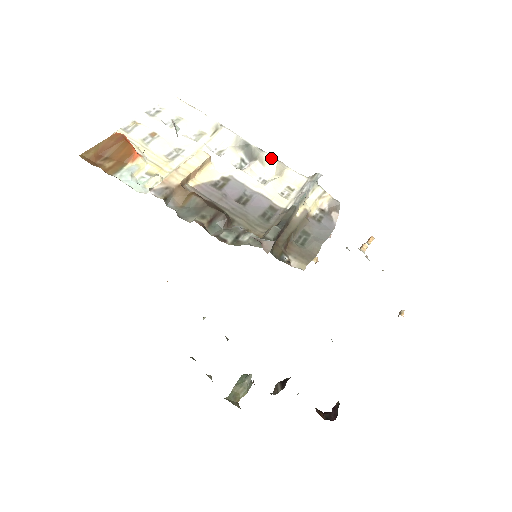
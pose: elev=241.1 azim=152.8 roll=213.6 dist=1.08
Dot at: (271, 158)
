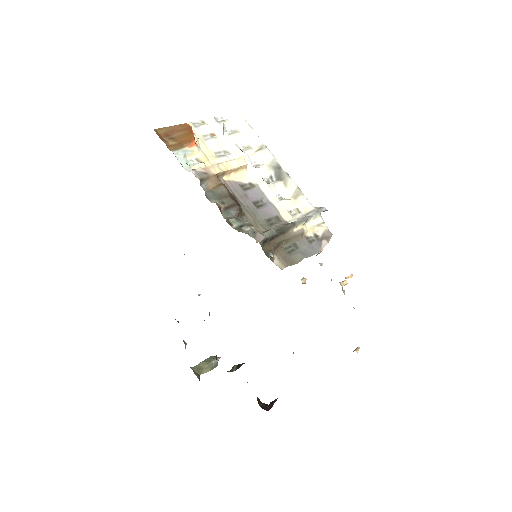
Dot at: (293, 183)
